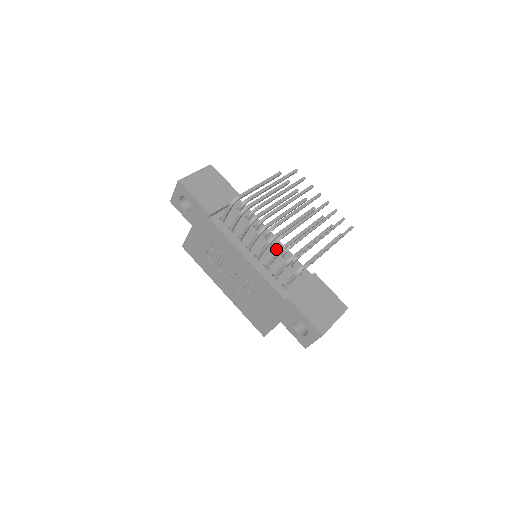
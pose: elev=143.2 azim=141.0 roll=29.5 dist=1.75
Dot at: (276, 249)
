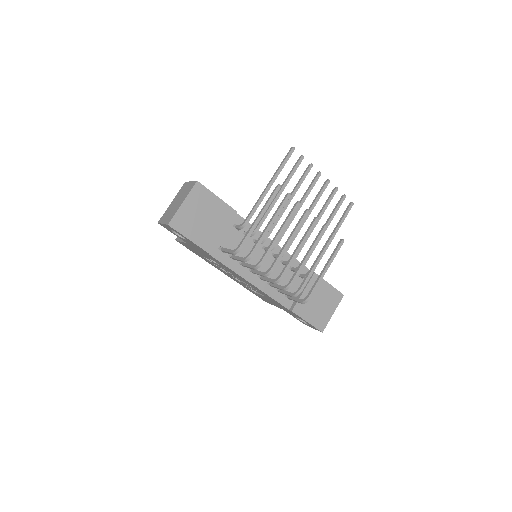
Dot at: occluded
